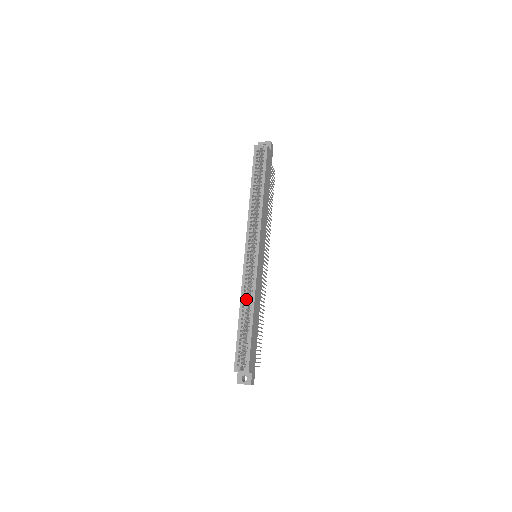
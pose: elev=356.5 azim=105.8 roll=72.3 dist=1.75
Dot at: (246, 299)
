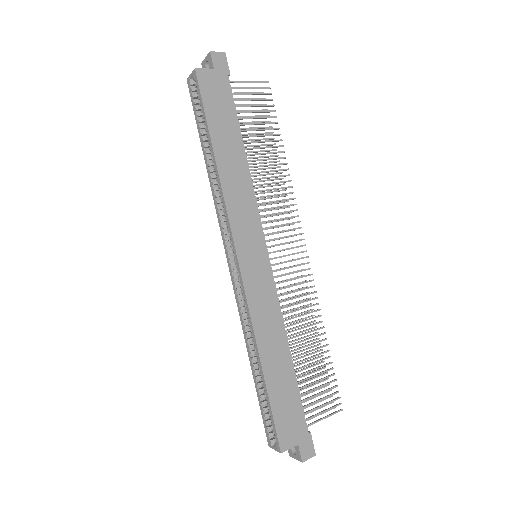
Dot at: occluded
